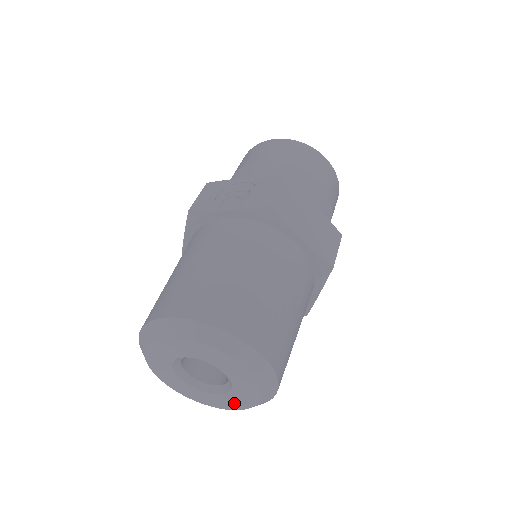
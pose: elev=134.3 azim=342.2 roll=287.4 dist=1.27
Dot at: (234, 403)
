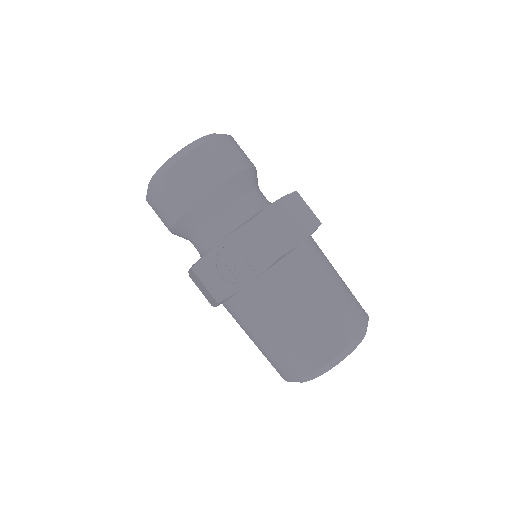
Dot at: occluded
